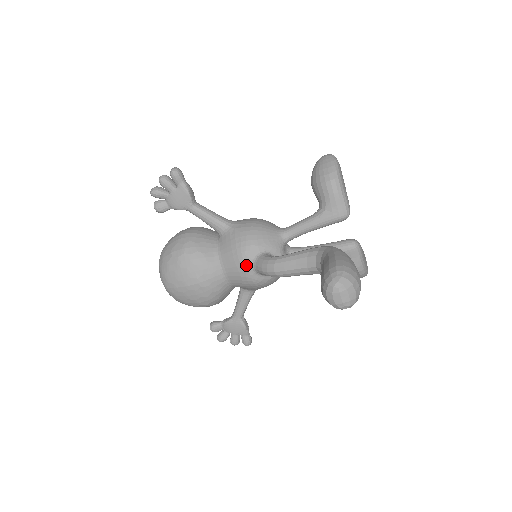
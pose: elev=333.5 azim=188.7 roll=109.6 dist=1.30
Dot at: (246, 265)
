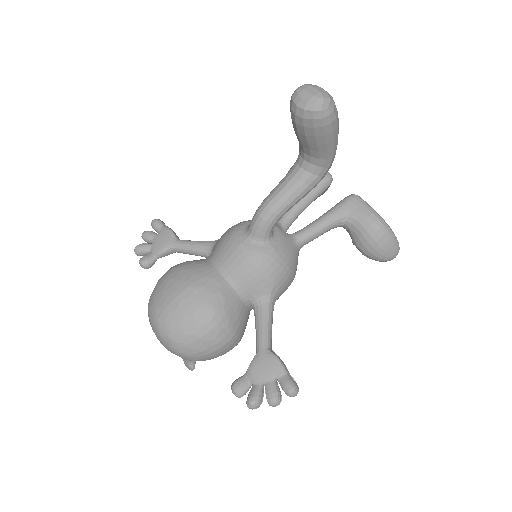
Dot at: (239, 239)
